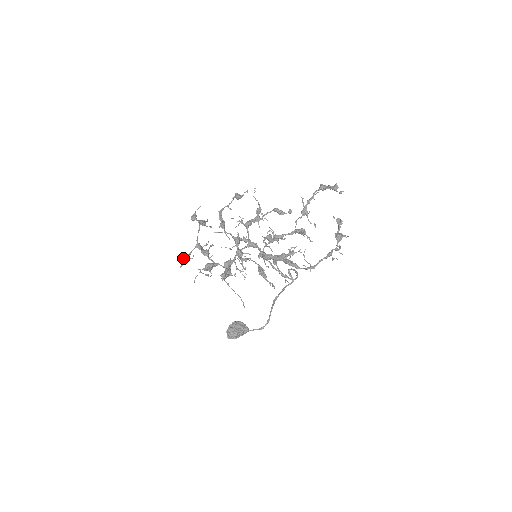
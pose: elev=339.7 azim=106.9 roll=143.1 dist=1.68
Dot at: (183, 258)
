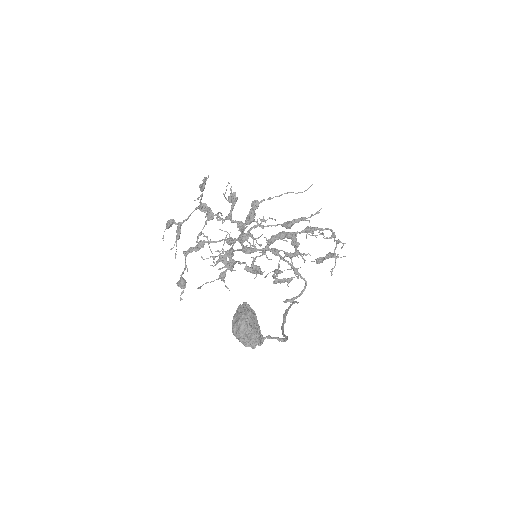
Dot at: occluded
